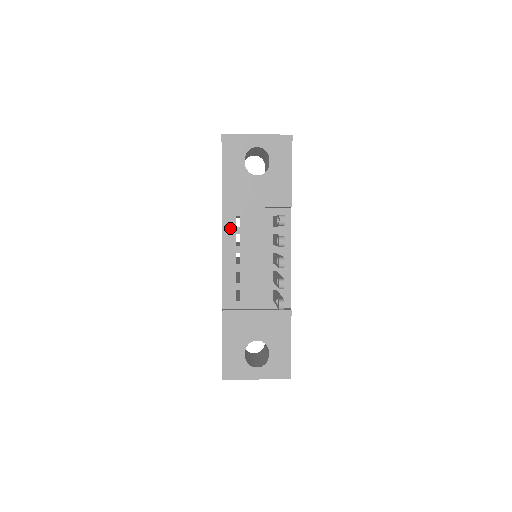
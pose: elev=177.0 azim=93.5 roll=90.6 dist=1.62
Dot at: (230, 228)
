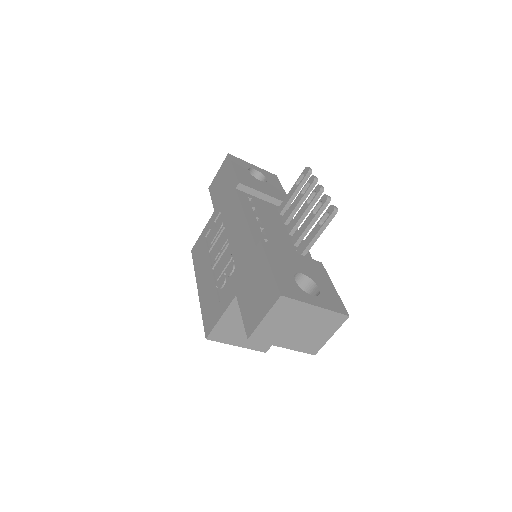
Dot at: (246, 201)
